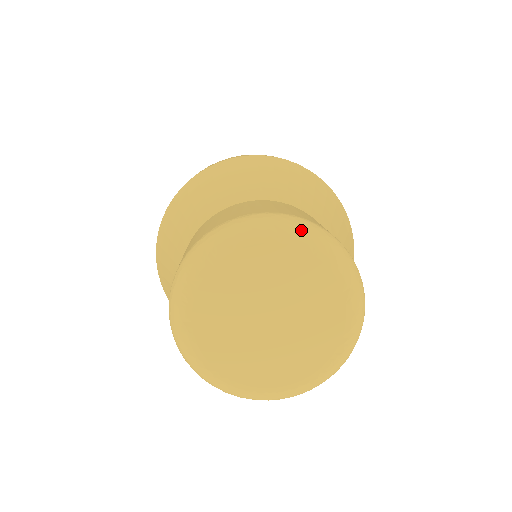
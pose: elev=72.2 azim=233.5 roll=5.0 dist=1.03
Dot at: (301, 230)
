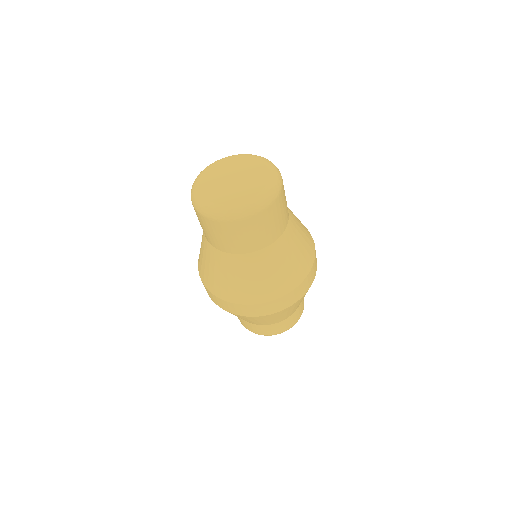
Dot at: (271, 163)
